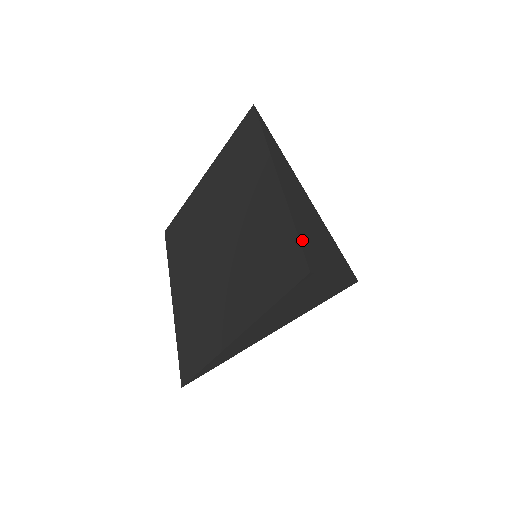
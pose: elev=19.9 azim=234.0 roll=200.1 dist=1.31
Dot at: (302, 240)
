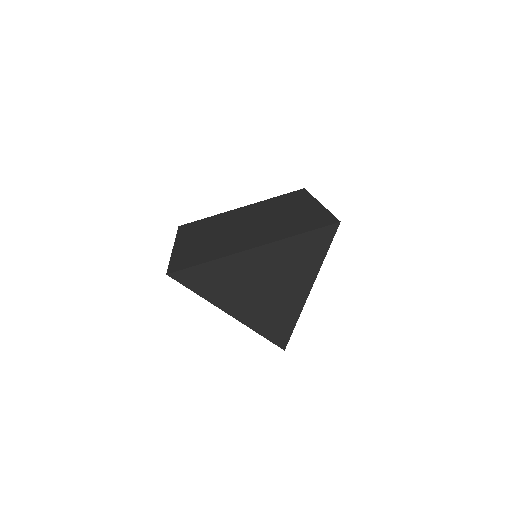
Dot at: occluded
